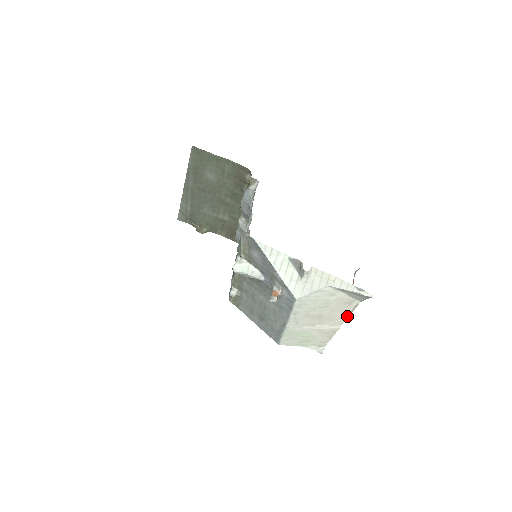
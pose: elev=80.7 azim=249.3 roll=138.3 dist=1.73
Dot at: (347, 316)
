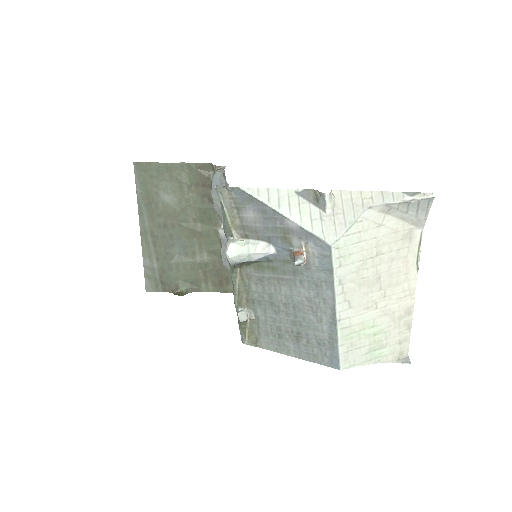
Dot at: (415, 269)
